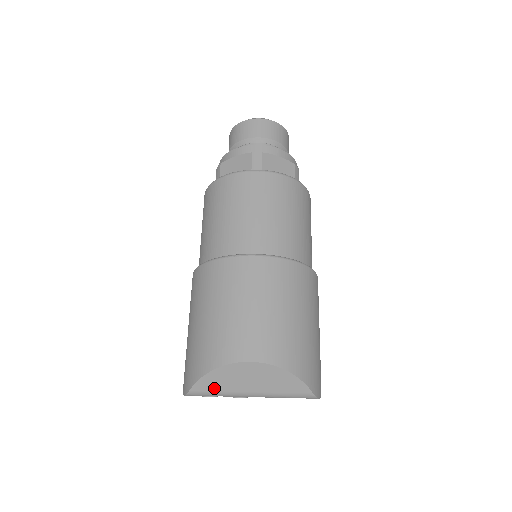
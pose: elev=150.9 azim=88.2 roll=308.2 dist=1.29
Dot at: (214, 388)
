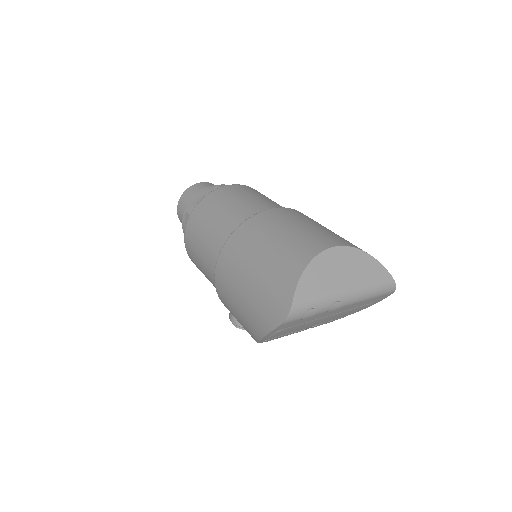
Dot at: (314, 291)
